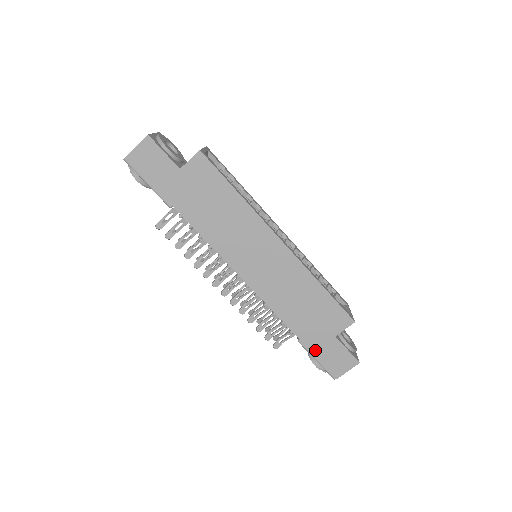
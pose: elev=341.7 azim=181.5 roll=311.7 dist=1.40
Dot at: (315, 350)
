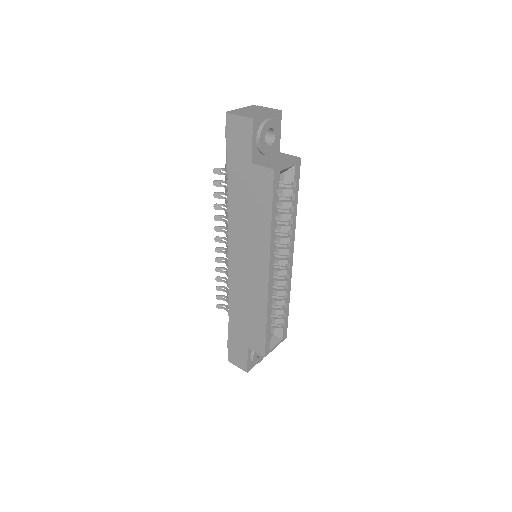
Dot at: (231, 338)
